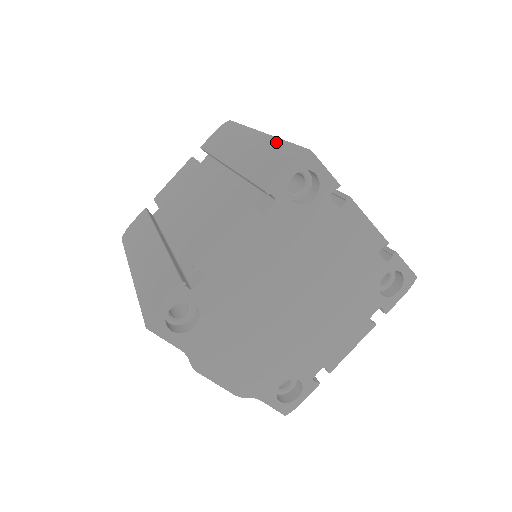
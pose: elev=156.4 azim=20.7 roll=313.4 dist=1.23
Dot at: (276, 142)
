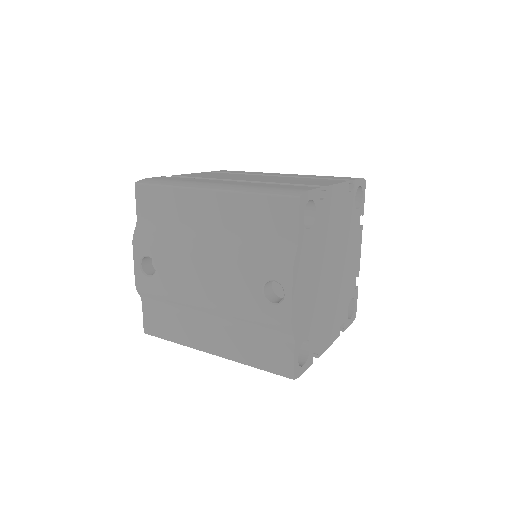
Dot at: occluded
